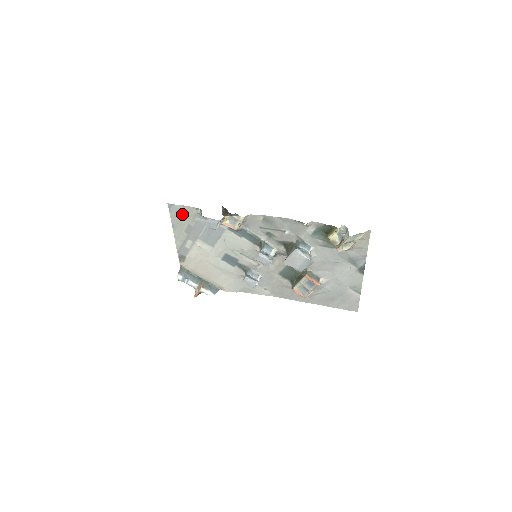
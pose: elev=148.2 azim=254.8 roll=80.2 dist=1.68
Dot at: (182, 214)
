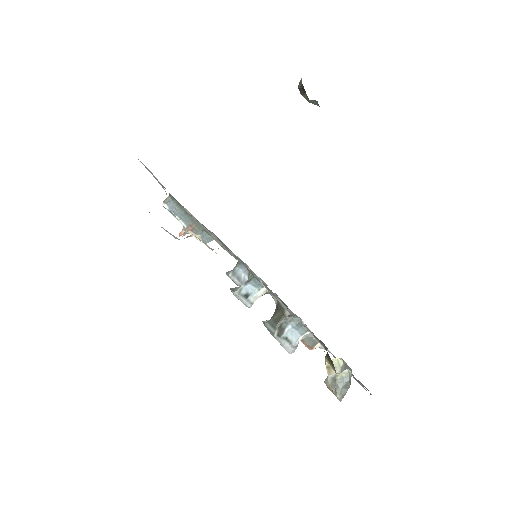
Dot at: (150, 172)
